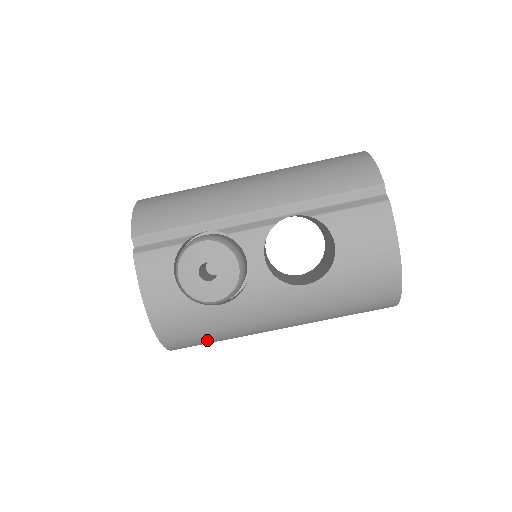
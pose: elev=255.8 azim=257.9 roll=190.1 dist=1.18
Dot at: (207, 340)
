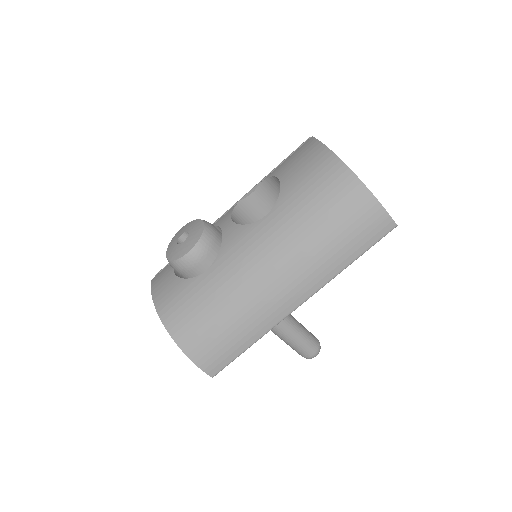
Dot at: (216, 327)
